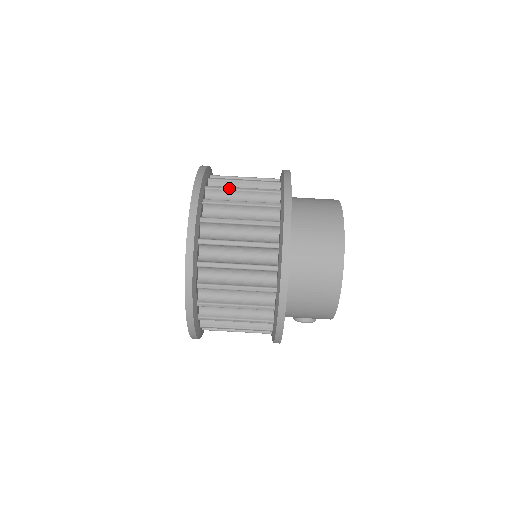
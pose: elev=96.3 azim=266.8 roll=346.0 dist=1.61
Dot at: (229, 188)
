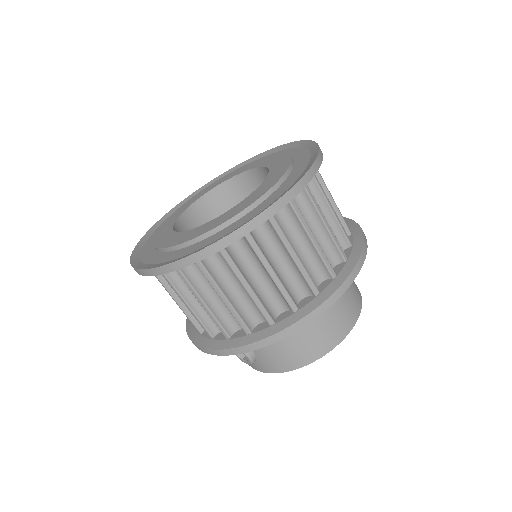
Dot at: occluded
